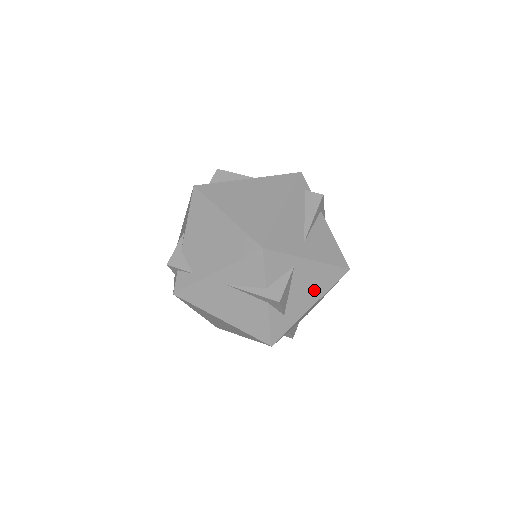
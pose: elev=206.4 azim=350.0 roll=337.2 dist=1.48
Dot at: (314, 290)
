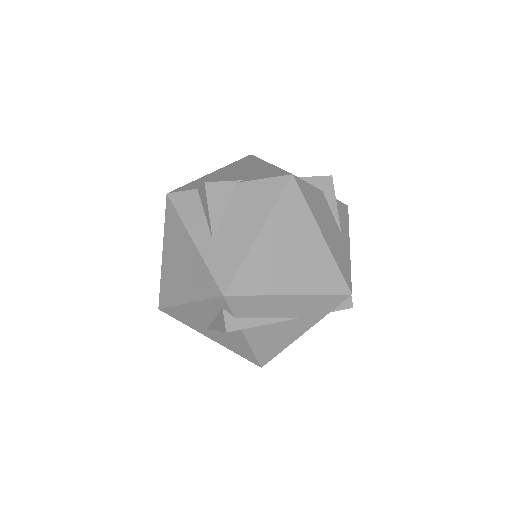
Dot at: occluded
